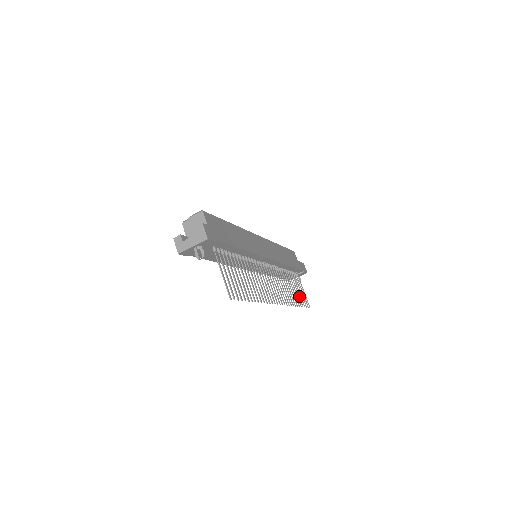
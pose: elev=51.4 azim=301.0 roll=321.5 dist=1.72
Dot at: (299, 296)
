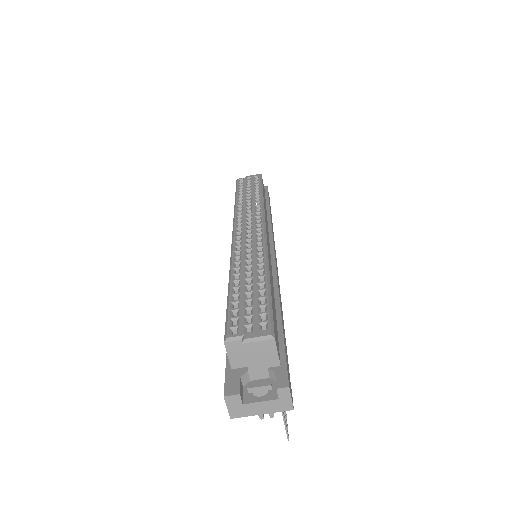
Dot at: occluded
